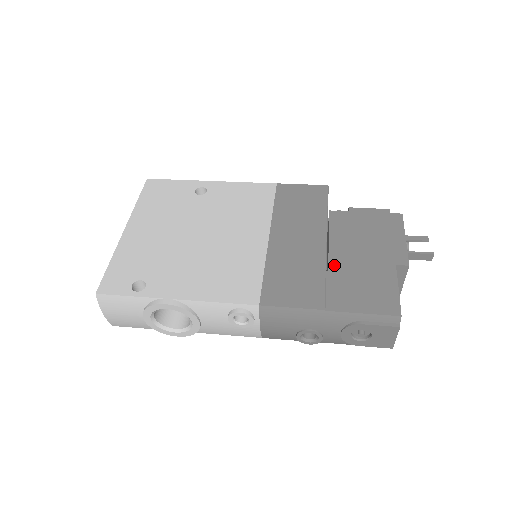
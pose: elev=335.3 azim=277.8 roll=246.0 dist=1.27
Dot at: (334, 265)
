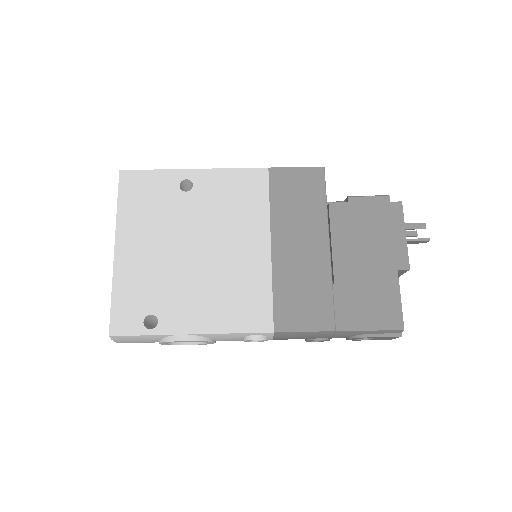
Dot at: (339, 276)
